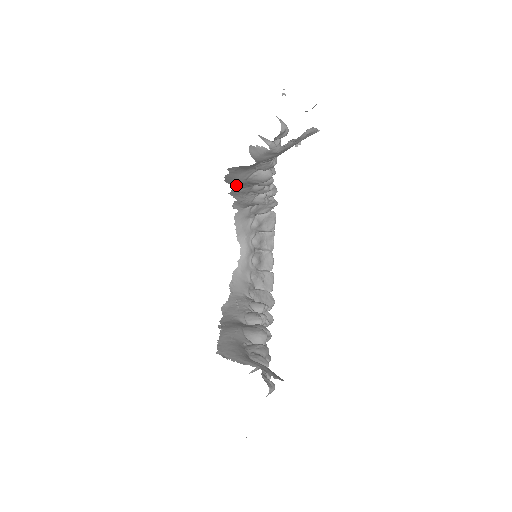
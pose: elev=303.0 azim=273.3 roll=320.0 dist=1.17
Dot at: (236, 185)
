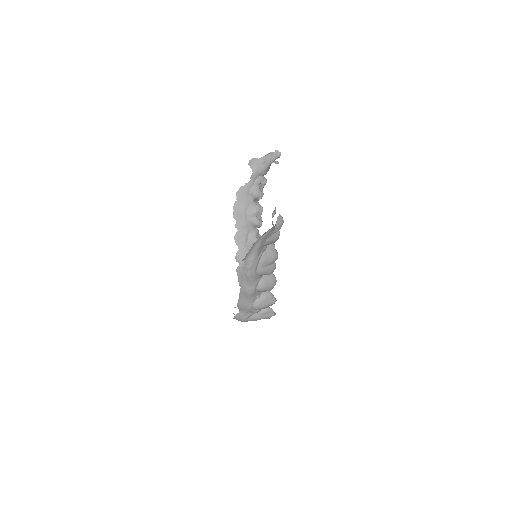
Dot at: (239, 222)
